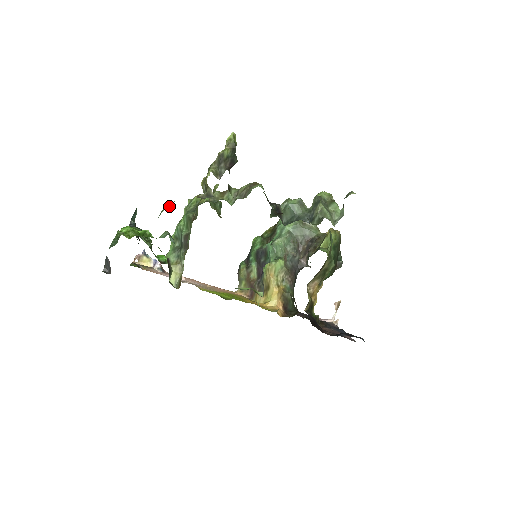
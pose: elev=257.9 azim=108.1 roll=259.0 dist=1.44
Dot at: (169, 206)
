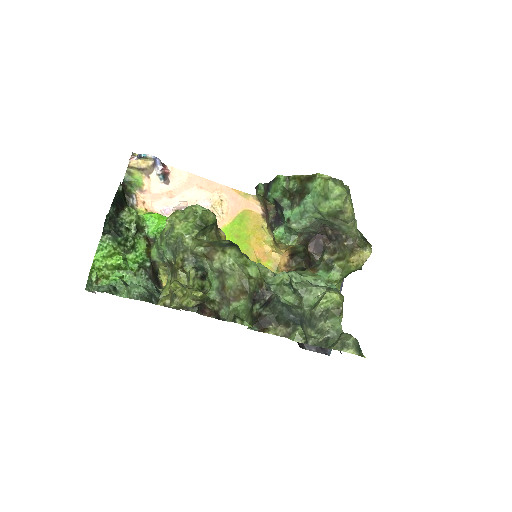
Dot at: (134, 299)
